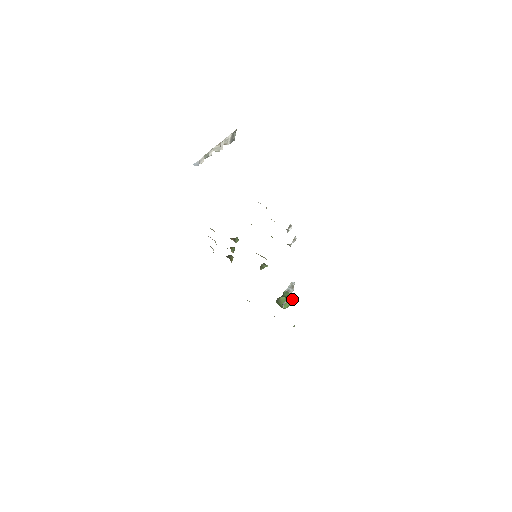
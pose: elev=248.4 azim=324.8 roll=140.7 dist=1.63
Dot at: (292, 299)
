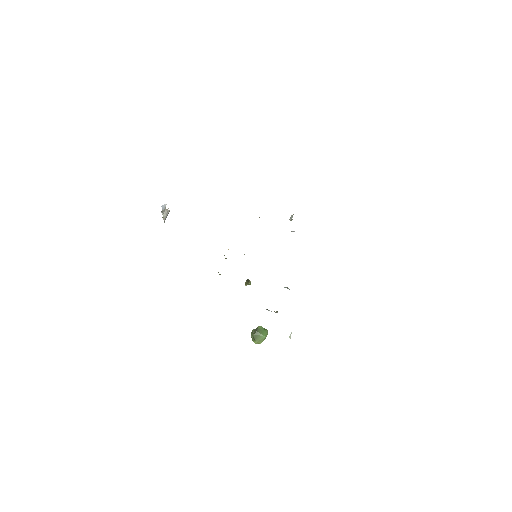
Dot at: occluded
